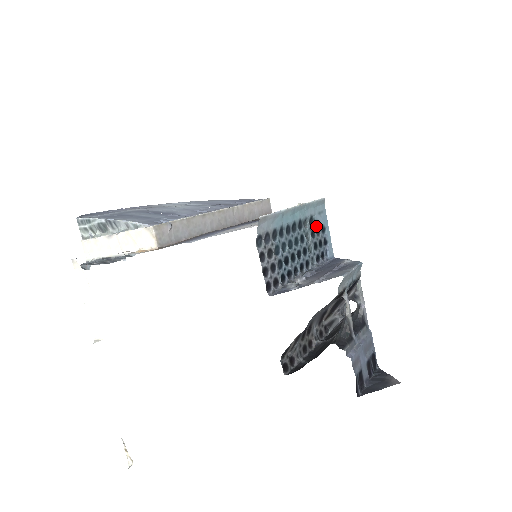
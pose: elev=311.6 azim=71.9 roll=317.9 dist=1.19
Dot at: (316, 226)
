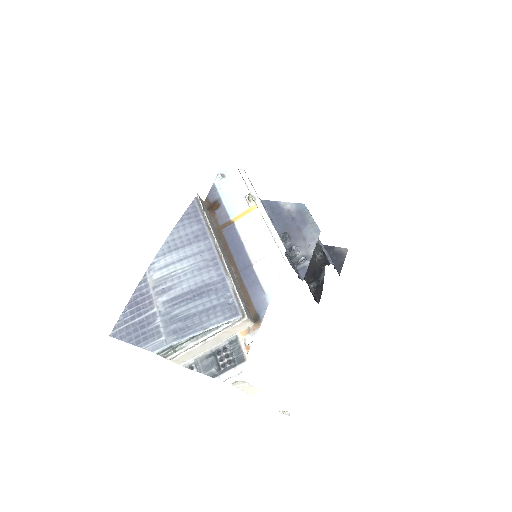
Dot at: occluded
